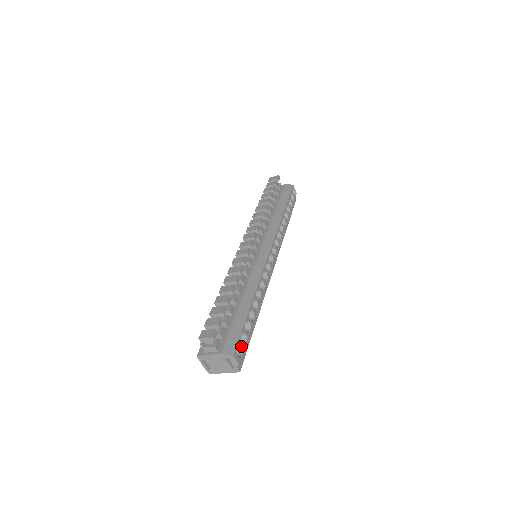
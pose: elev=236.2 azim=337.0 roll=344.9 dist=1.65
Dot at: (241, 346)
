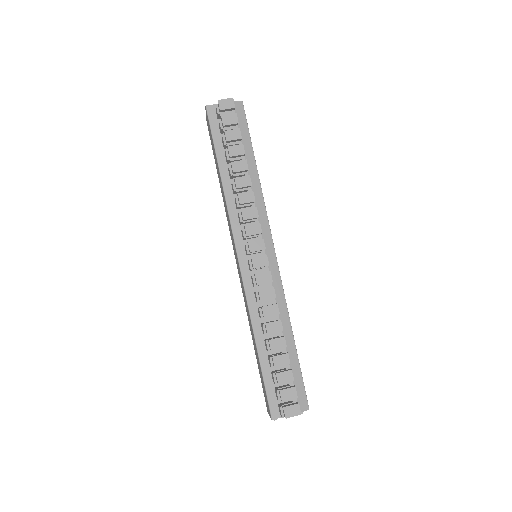
Dot at: occluded
